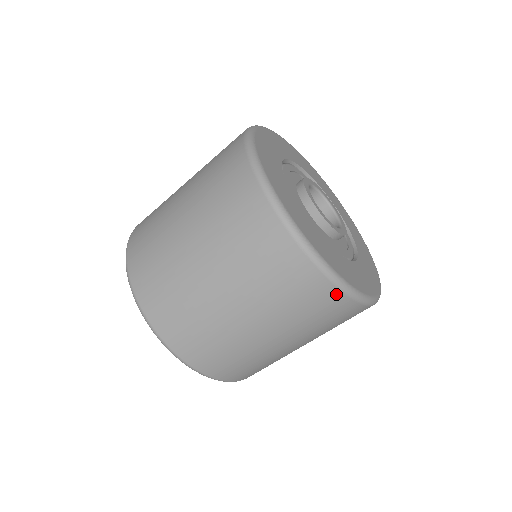
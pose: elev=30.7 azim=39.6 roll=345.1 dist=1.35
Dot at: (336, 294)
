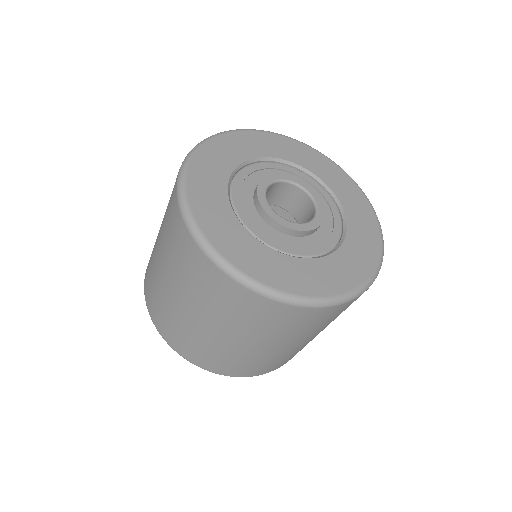
Dot at: (274, 305)
